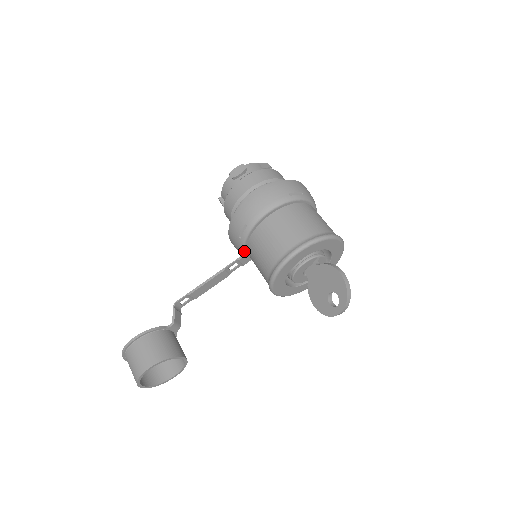
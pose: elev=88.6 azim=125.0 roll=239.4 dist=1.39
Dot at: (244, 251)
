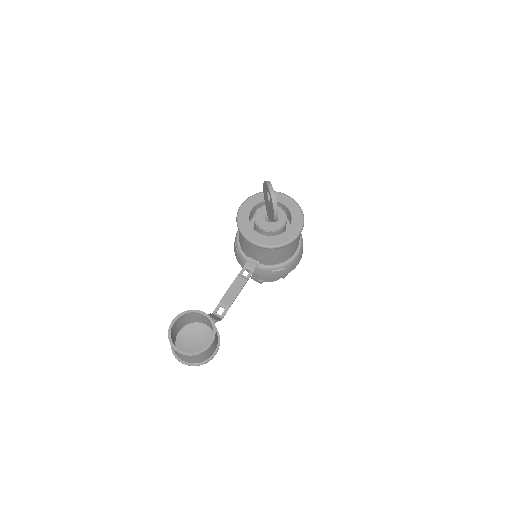
Dot at: (247, 259)
